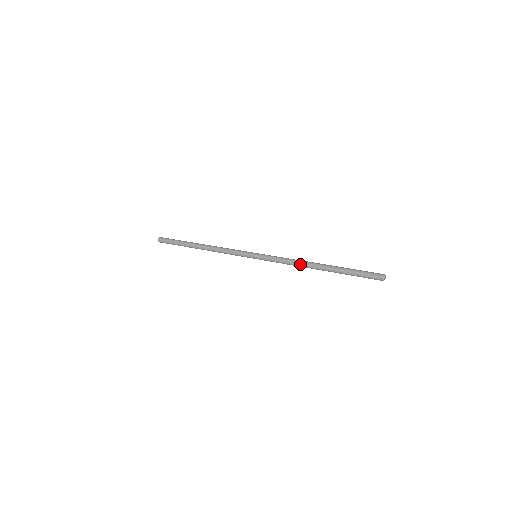
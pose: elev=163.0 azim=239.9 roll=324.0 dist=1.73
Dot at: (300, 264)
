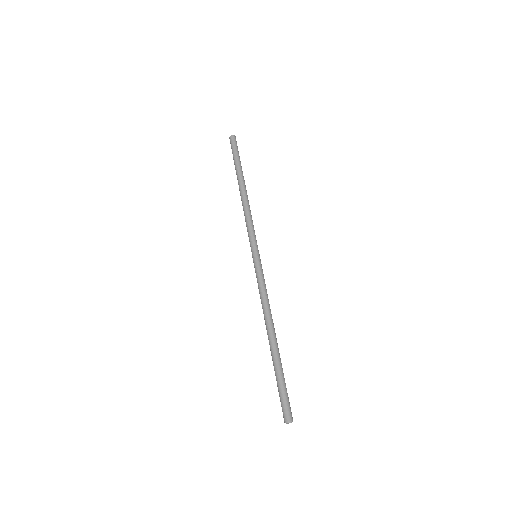
Dot at: occluded
